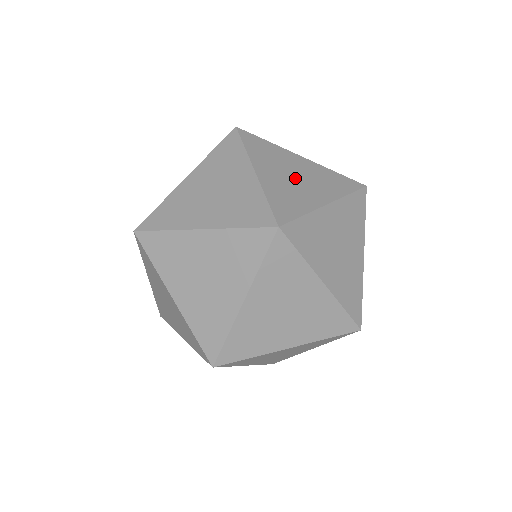
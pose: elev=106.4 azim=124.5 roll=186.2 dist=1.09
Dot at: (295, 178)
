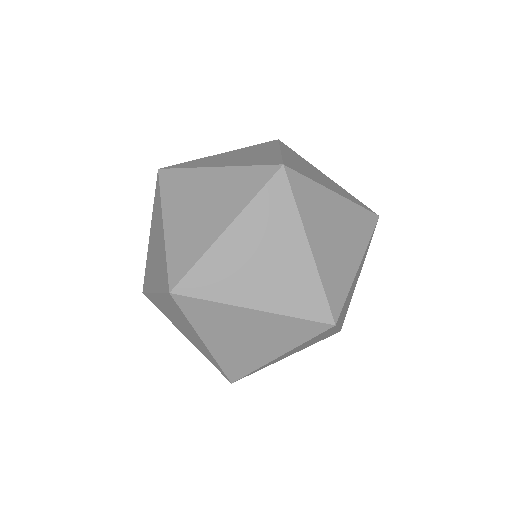
Dot at: (314, 172)
